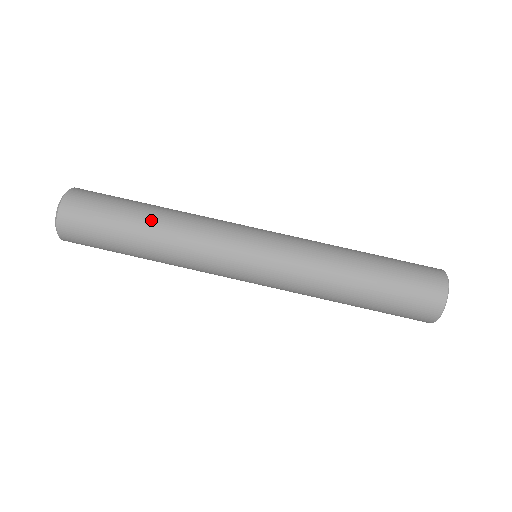
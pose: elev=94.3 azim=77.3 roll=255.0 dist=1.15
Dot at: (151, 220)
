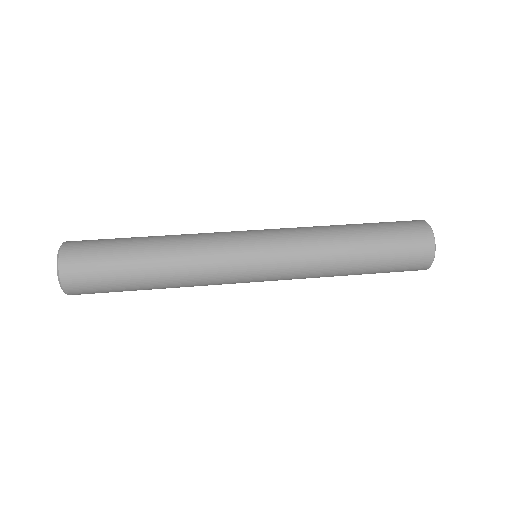
Dot at: (153, 238)
